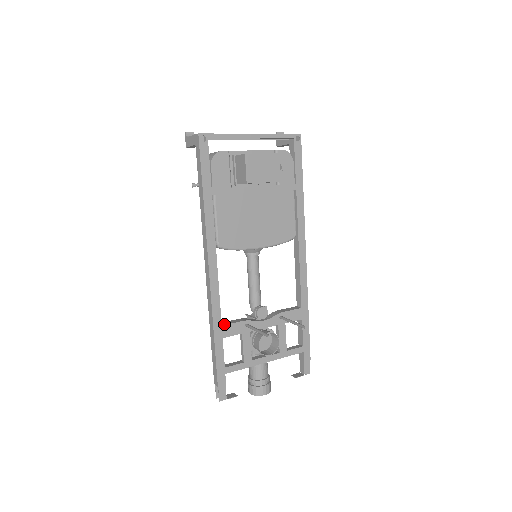
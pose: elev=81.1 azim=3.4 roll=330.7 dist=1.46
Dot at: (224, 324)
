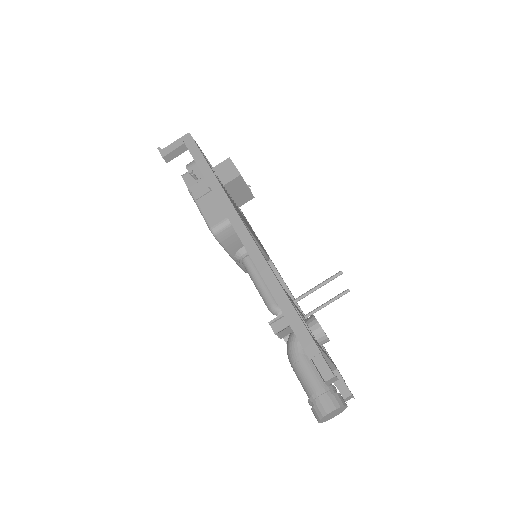
Dot at: occluded
